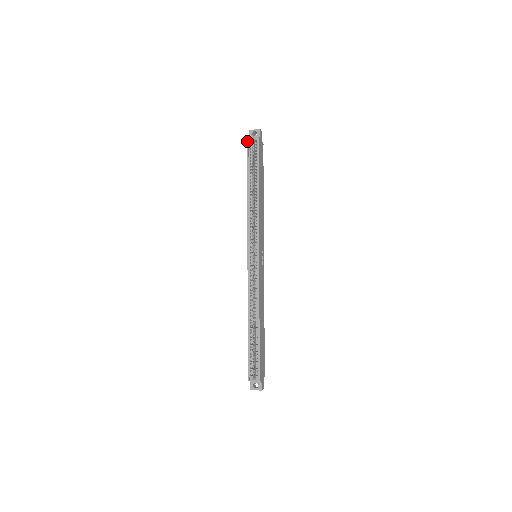
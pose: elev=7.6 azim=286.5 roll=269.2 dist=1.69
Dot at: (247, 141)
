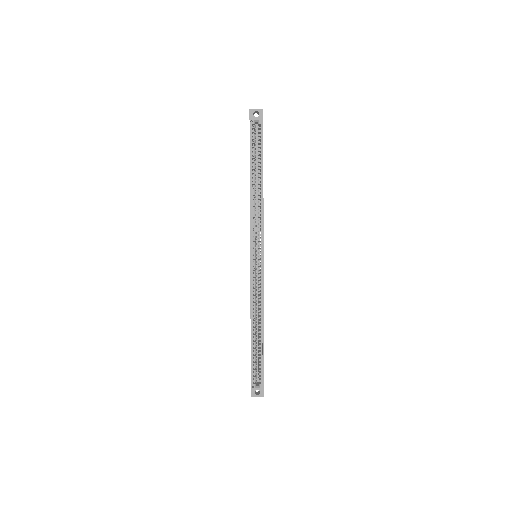
Dot at: occluded
